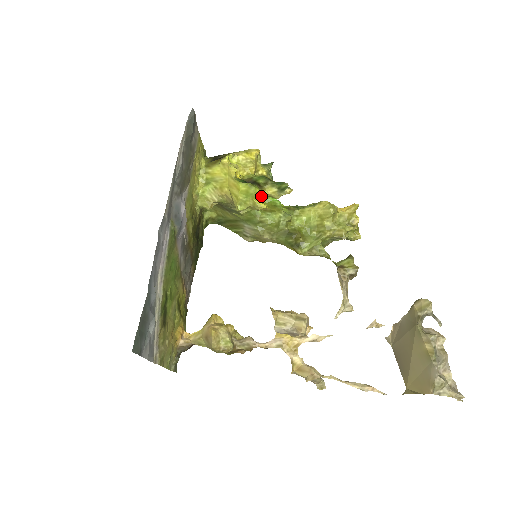
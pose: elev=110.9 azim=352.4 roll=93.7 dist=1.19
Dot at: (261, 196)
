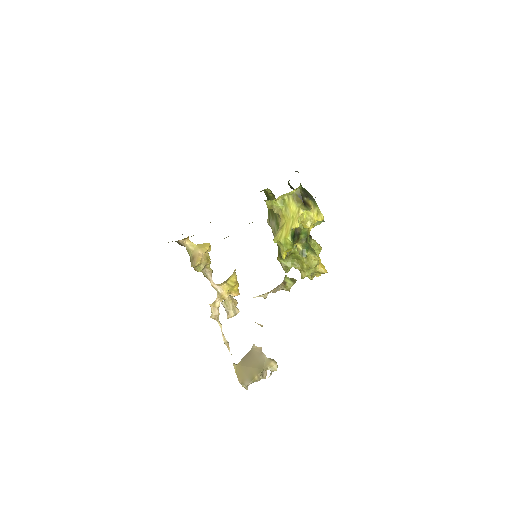
Dot at: occluded
